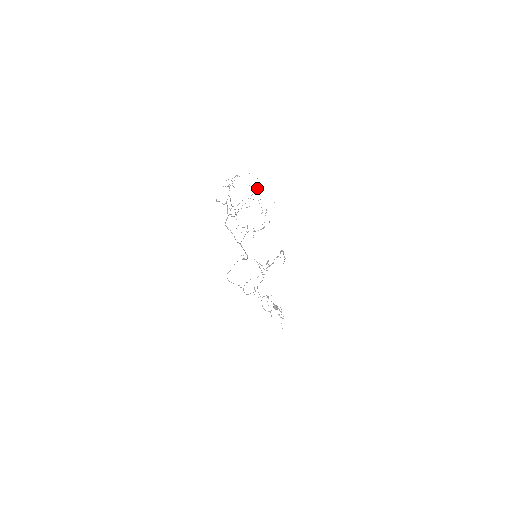
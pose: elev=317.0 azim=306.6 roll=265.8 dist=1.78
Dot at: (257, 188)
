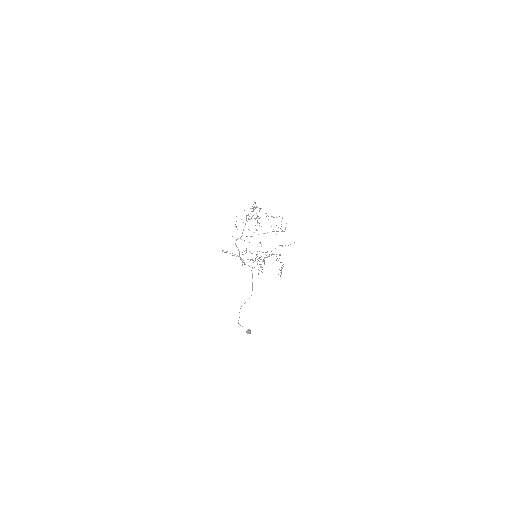
Dot at: occluded
